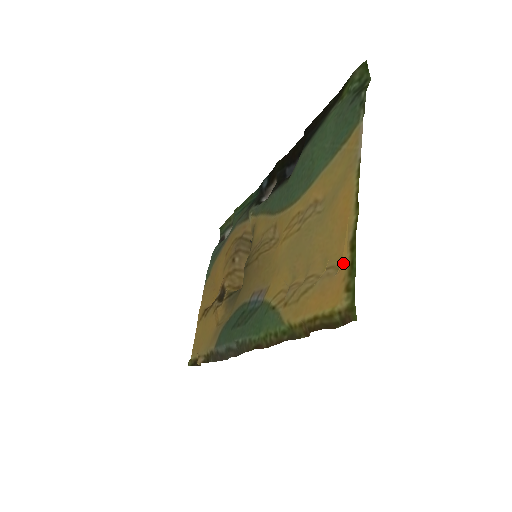
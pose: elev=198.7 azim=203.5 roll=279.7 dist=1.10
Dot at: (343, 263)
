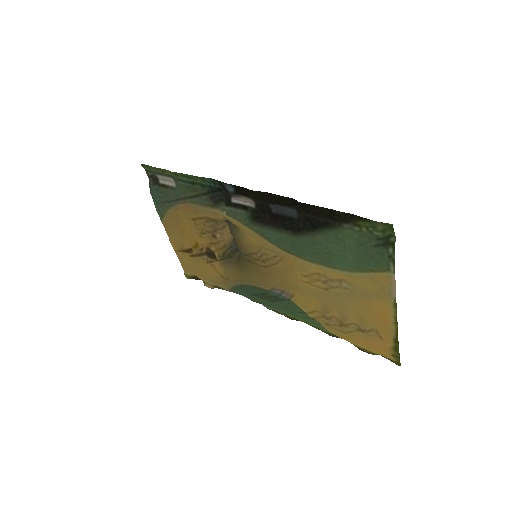
Dot at: (384, 336)
